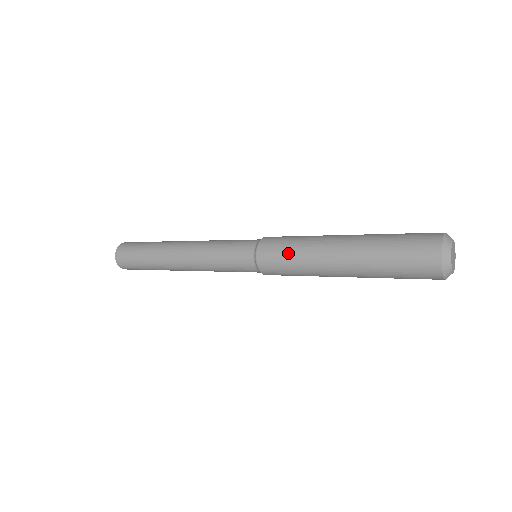
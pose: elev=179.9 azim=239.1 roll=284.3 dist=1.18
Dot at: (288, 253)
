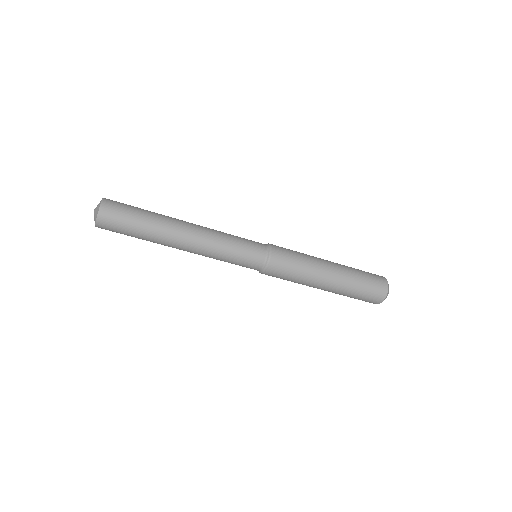
Dot at: (295, 251)
